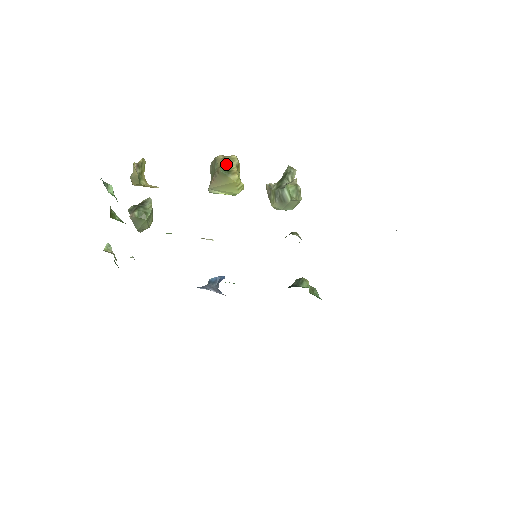
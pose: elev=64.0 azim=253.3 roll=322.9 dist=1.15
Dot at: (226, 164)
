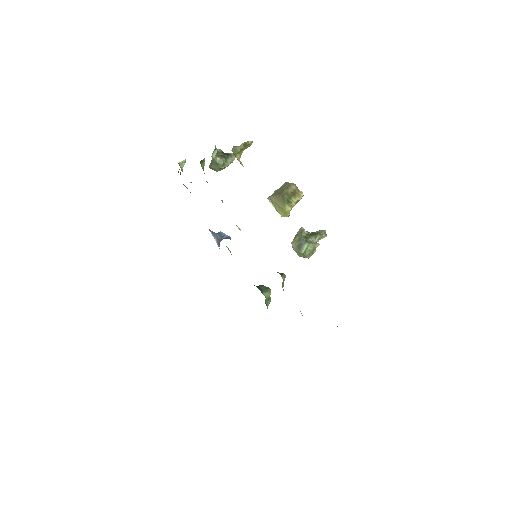
Dot at: (292, 195)
